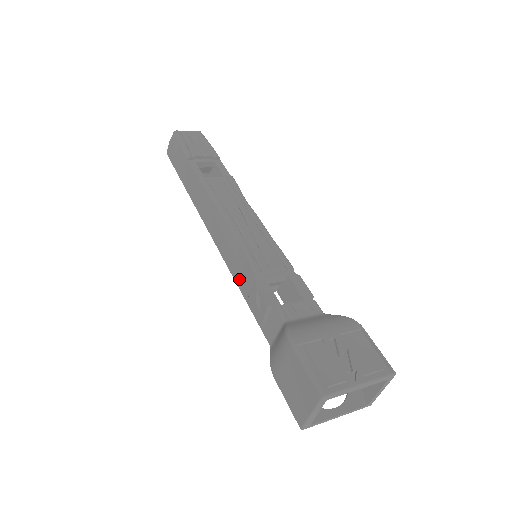
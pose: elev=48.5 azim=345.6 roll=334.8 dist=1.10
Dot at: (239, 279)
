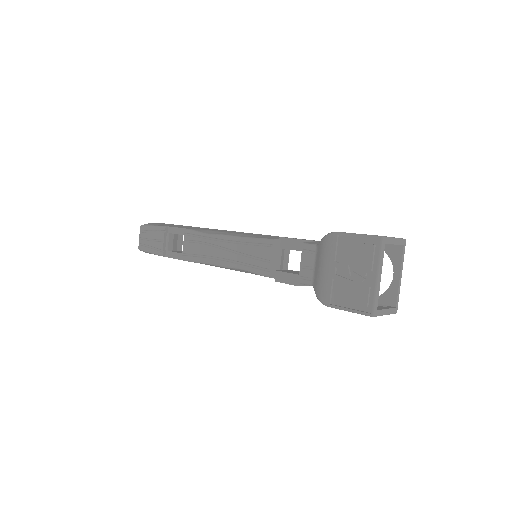
Dot at: occluded
